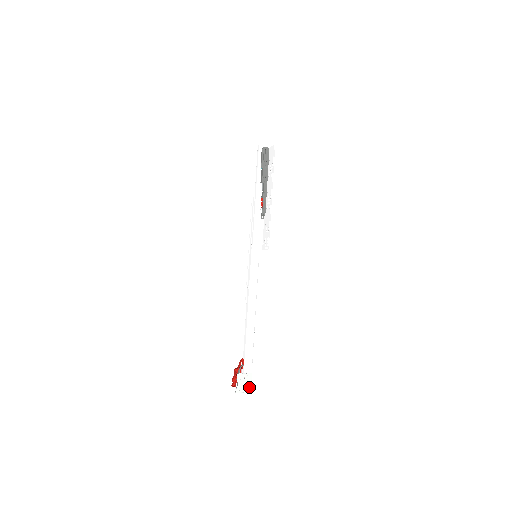
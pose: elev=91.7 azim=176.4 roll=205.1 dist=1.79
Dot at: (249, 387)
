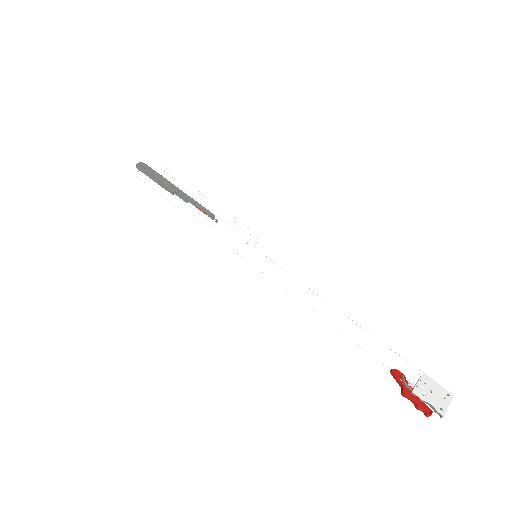
Dot at: (444, 392)
